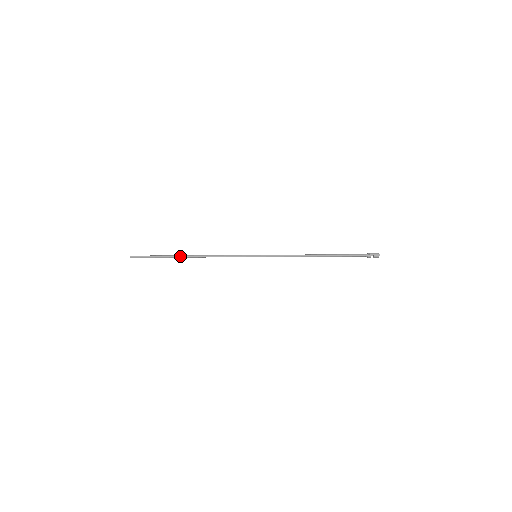
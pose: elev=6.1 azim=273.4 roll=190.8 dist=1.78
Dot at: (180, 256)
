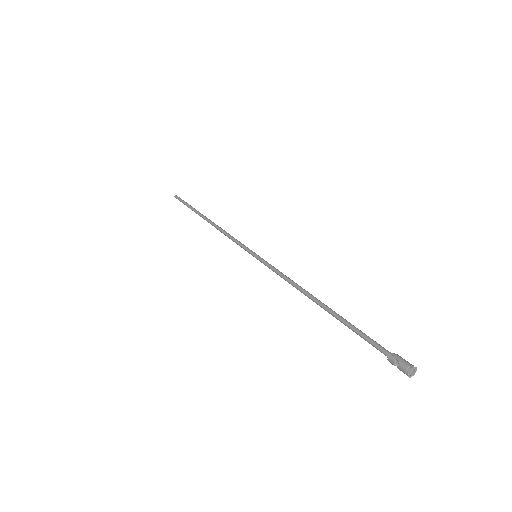
Dot at: (201, 215)
